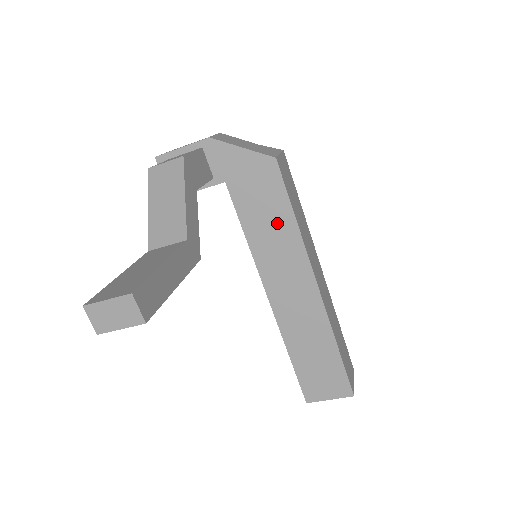
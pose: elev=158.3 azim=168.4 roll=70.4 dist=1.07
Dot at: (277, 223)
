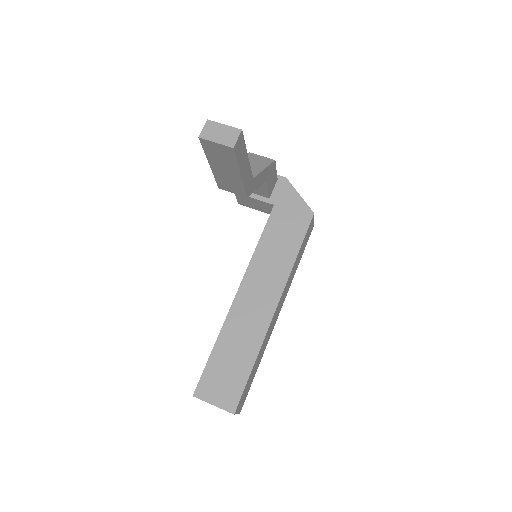
Dot at: (284, 248)
